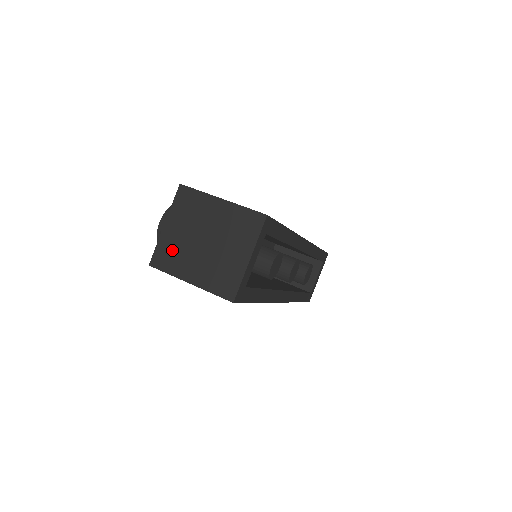
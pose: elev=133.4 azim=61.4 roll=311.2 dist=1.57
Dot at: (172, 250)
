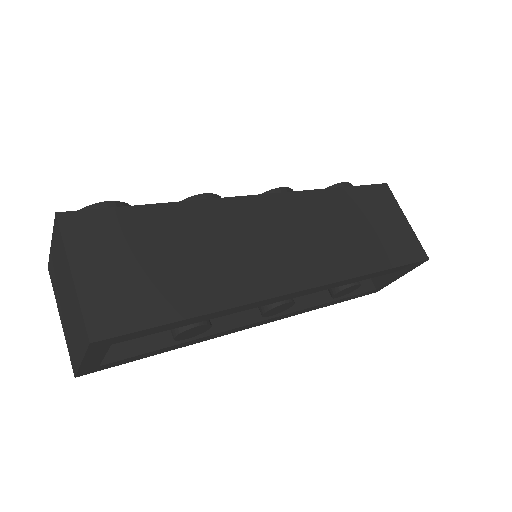
Dot at: (54, 275)
